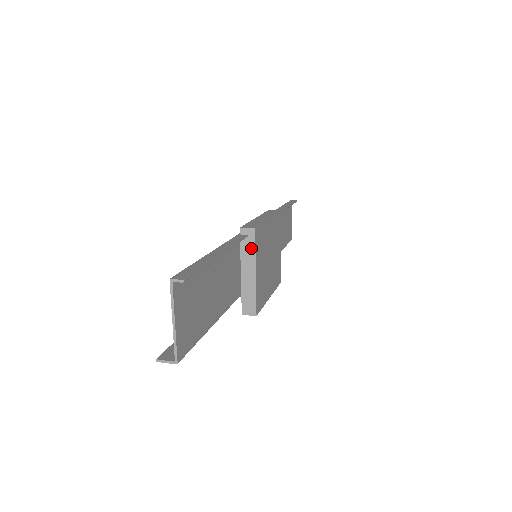
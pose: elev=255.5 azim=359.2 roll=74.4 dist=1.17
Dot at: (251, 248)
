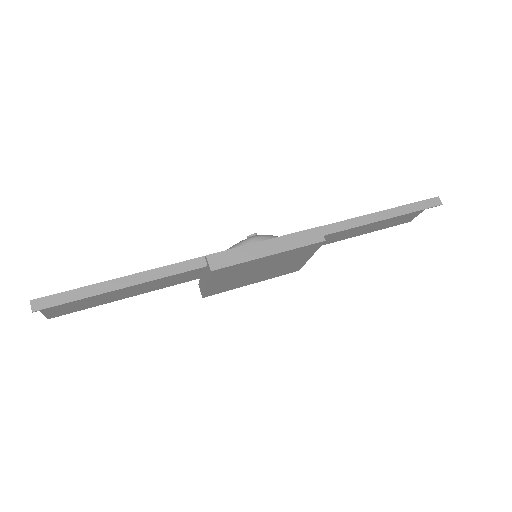
Dot at: (207, 274)
